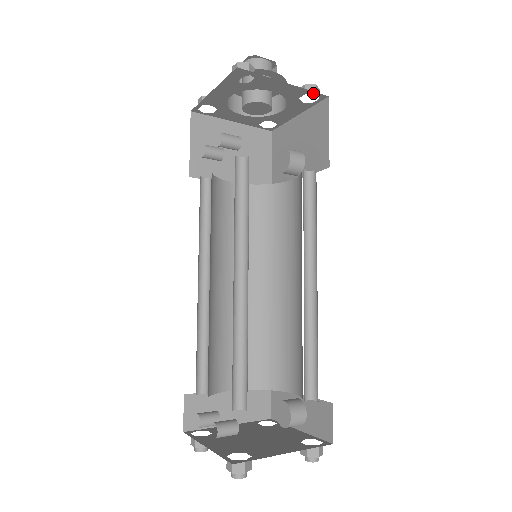
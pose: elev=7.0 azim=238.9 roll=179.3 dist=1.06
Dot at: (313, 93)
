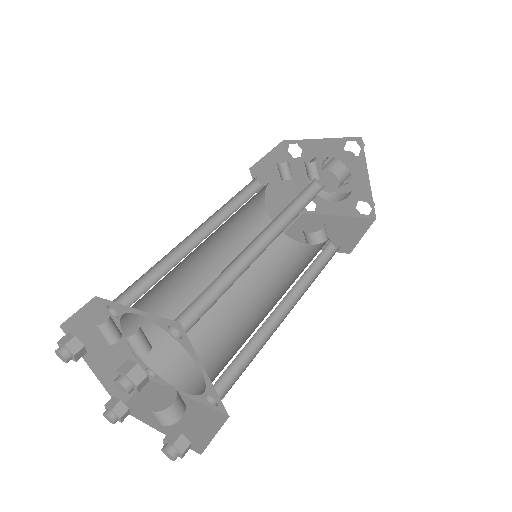
Dot at: (372, 206)
